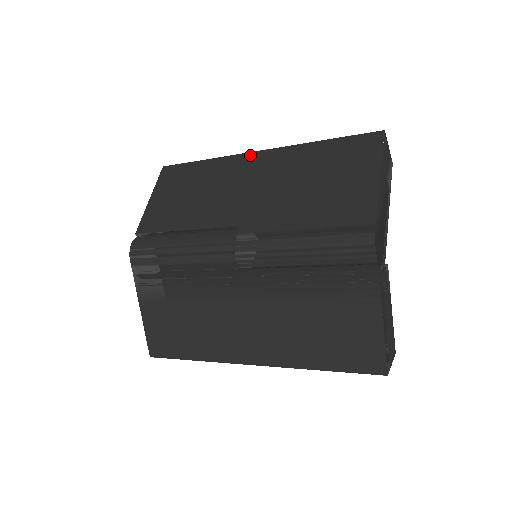
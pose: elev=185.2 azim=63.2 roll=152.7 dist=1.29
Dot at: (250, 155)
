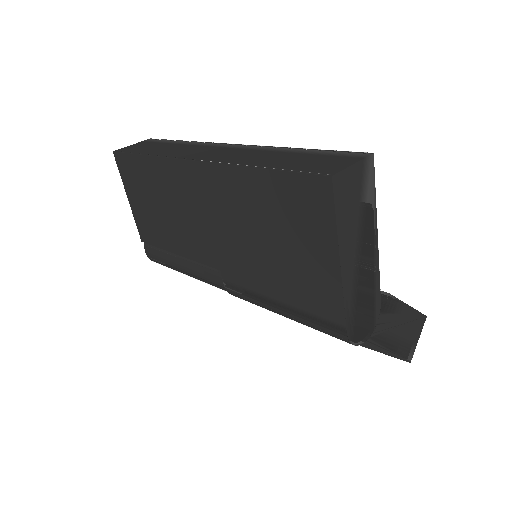
Dot at: (187, 166)
